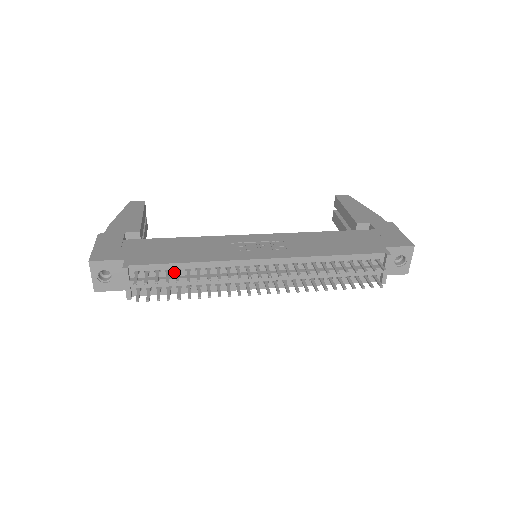
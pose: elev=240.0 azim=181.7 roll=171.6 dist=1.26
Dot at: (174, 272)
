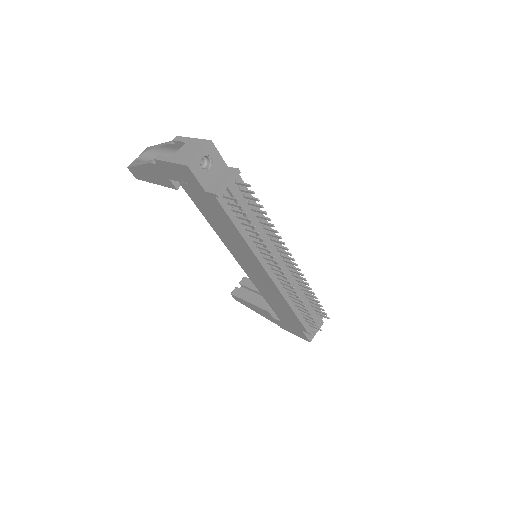
Dot at: (250, 208)
